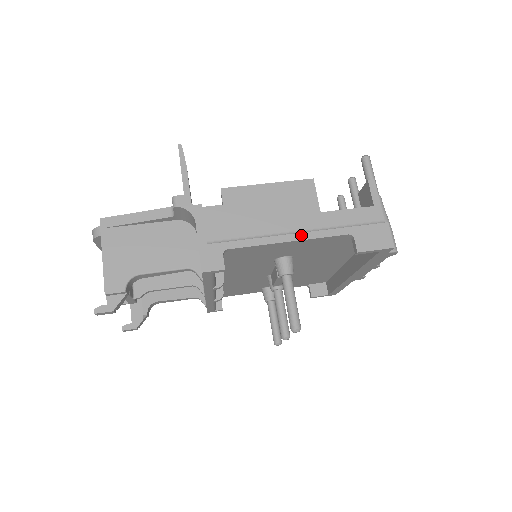
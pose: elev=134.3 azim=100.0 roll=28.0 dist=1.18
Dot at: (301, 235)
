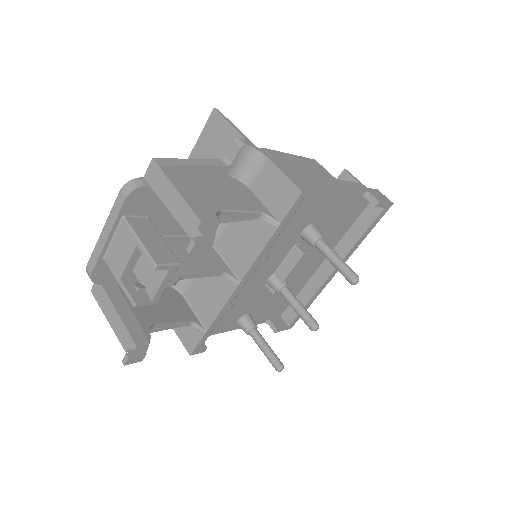
Dot at: (342, 184)
